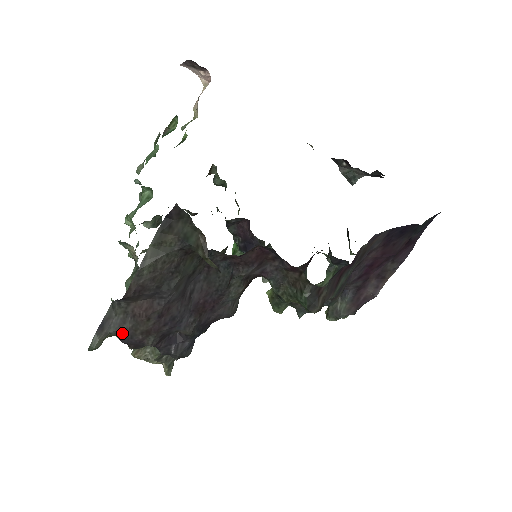
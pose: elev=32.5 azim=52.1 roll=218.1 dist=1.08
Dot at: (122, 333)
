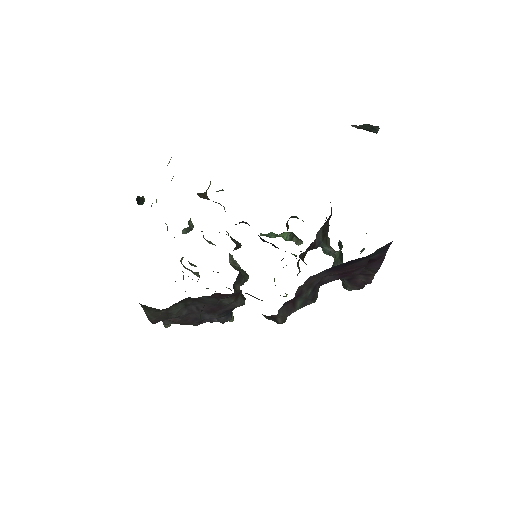
Dot at: occluded
